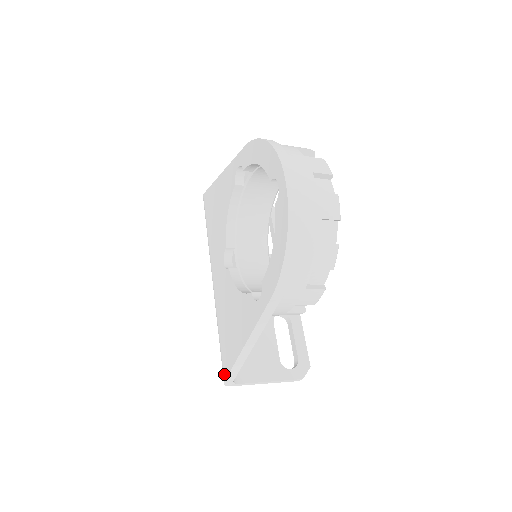
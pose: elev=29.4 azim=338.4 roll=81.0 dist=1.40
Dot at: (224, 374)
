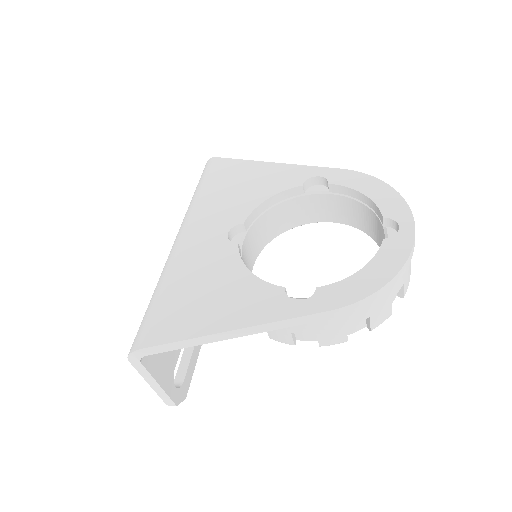
Dot at: (147, 340)
